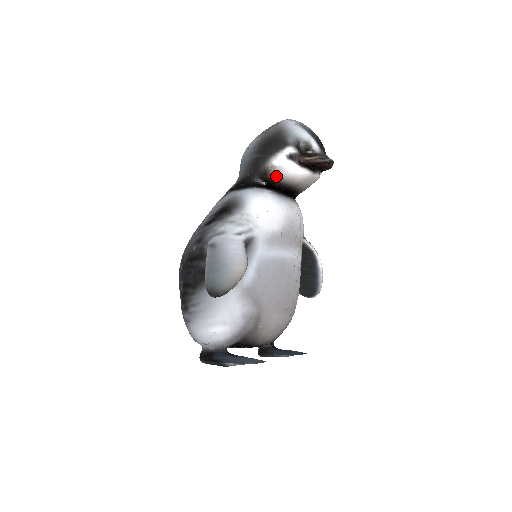
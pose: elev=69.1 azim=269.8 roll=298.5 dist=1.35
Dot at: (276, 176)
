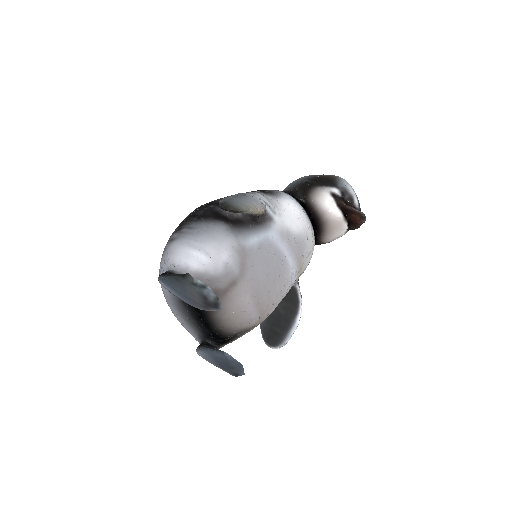
Dot at: (314, 202)
